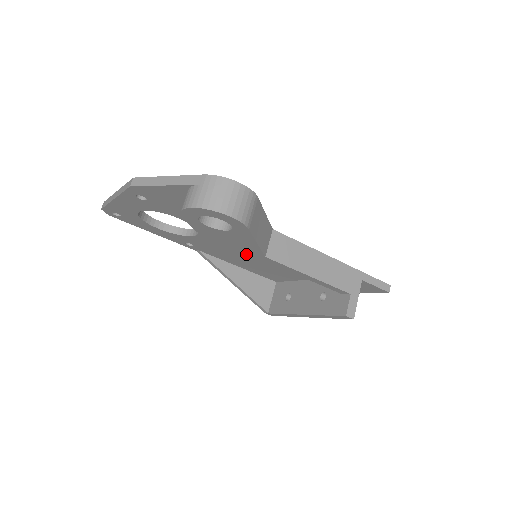
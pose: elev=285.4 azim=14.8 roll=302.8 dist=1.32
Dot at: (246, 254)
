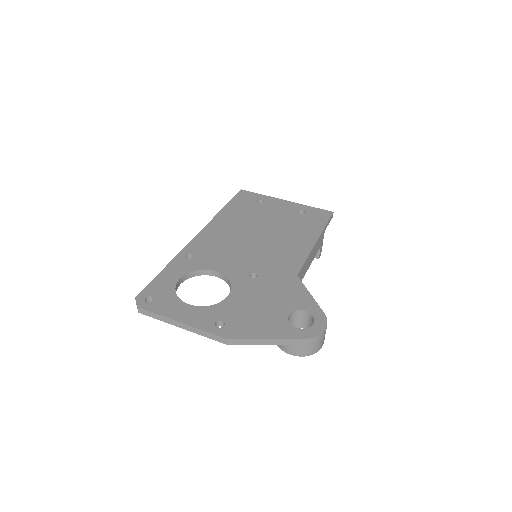
Dot at: occluded
